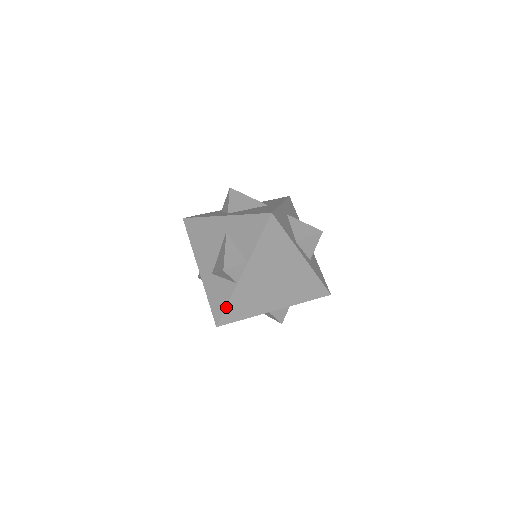
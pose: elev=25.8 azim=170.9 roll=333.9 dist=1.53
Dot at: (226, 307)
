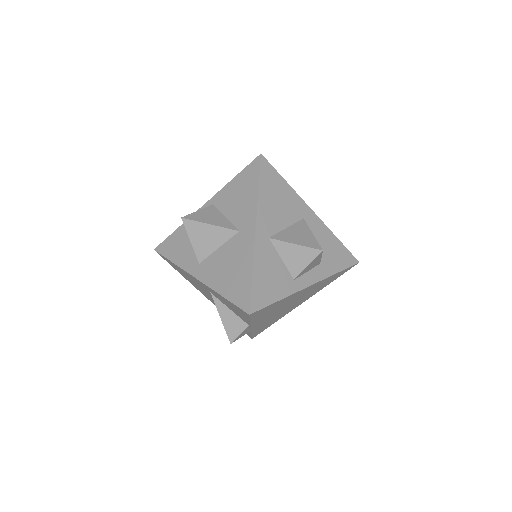
Dot at: (251, 335)
